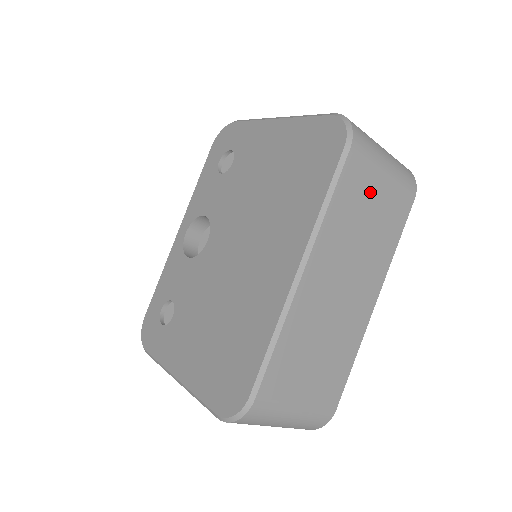
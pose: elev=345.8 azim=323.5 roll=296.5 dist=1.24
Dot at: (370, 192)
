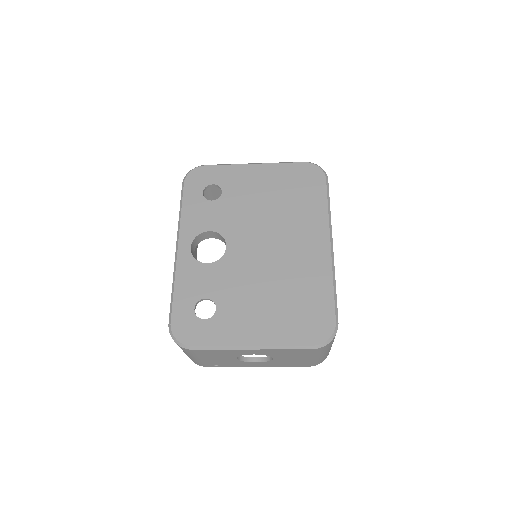
Dot at: occluded
